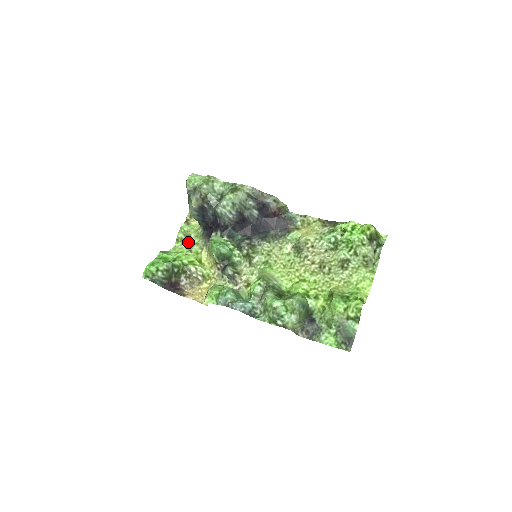
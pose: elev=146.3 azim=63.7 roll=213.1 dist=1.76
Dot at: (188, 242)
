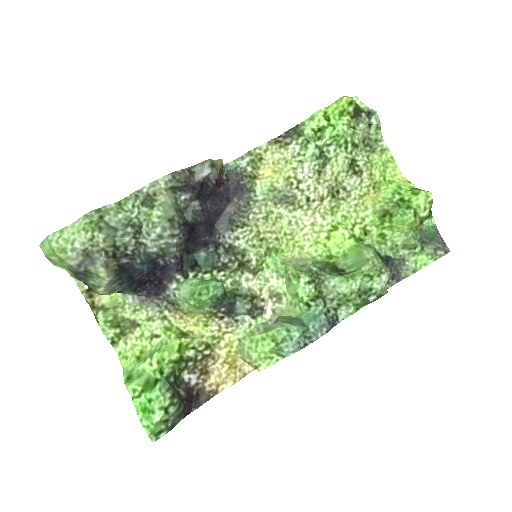
Dot at: (131, 329)
